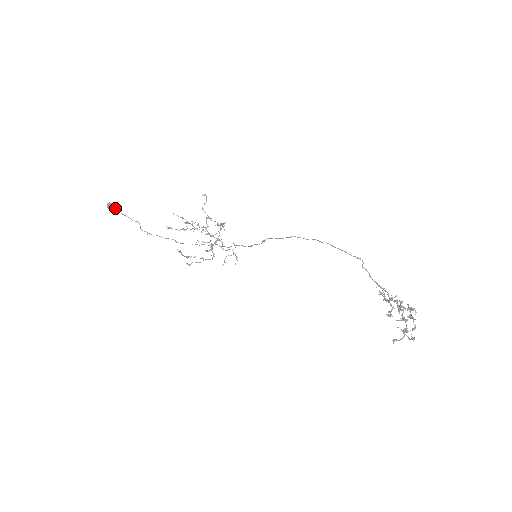
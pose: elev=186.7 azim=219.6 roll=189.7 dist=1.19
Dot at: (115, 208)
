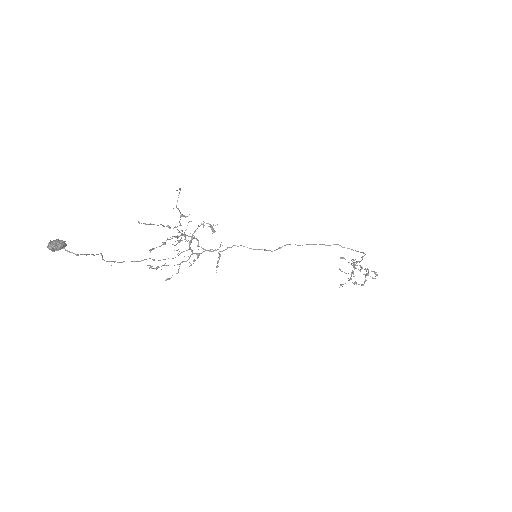
Dot at: (64, 247)
